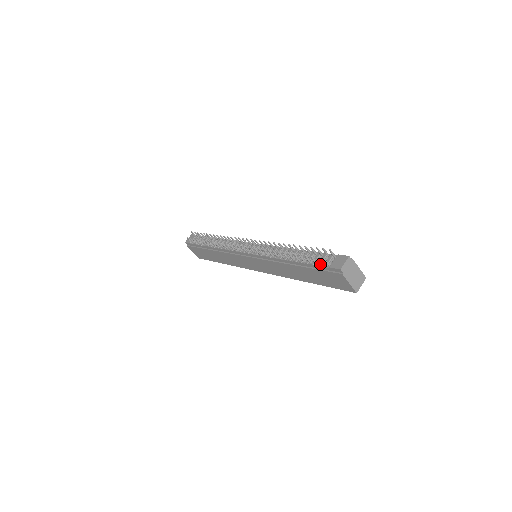
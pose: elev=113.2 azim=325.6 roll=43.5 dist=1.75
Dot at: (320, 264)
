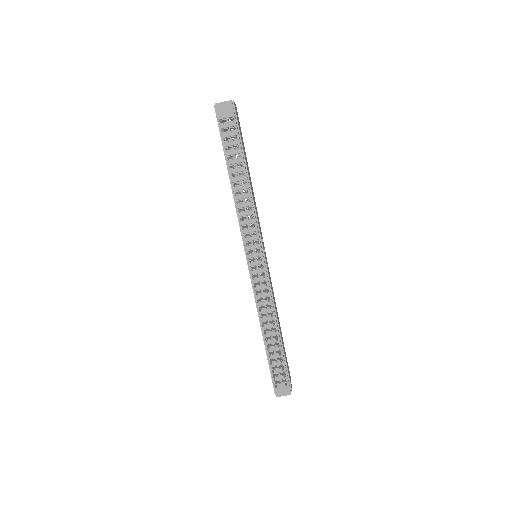
Dot at: (273, 374)
